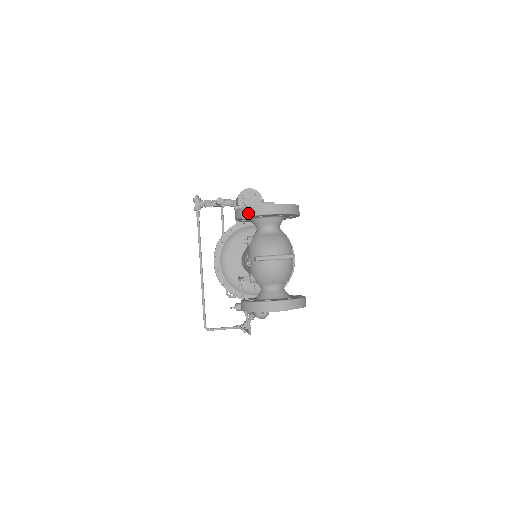
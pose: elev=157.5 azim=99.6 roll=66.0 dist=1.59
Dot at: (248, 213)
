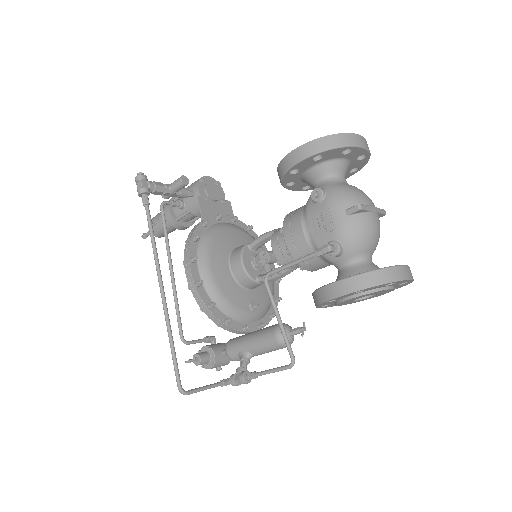
Dot at: (334, 143)
